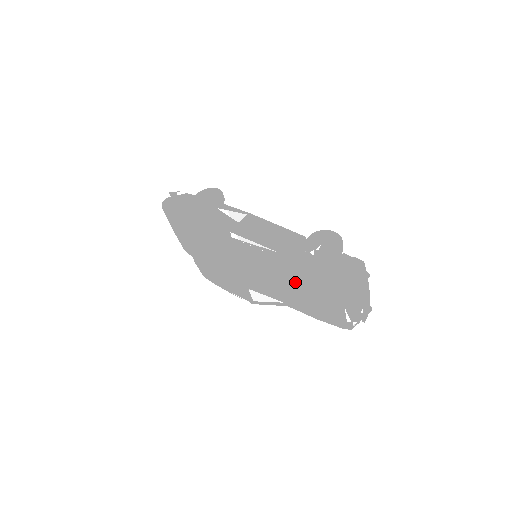
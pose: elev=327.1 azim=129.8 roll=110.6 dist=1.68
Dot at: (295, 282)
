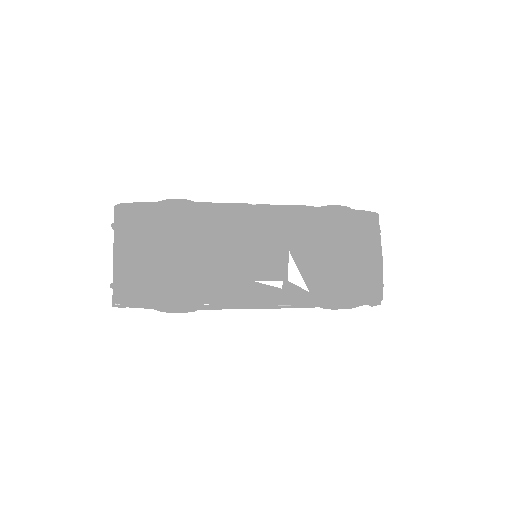
Dot at: (331, 238)
